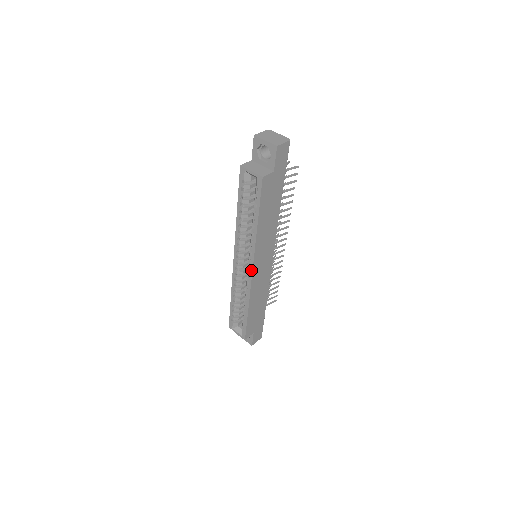
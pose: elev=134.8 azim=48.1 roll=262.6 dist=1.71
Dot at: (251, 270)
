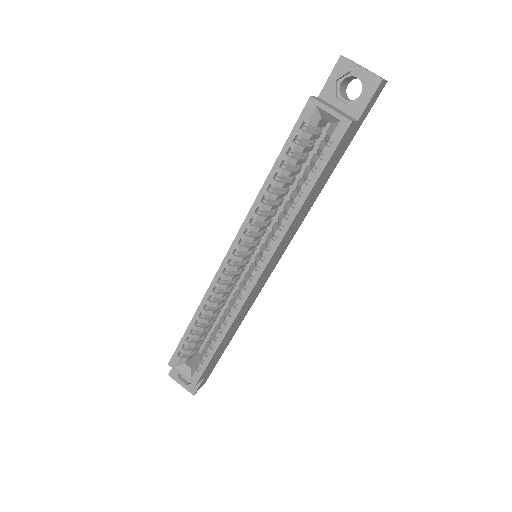
Dot at: (257, 275)
